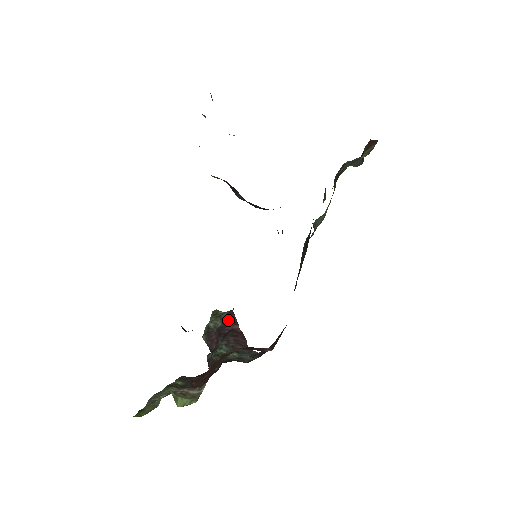
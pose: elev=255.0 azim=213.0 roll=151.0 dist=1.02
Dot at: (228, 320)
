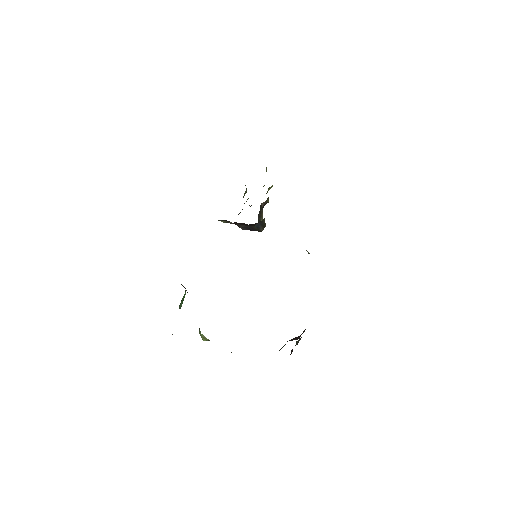
Dot at: occluded
